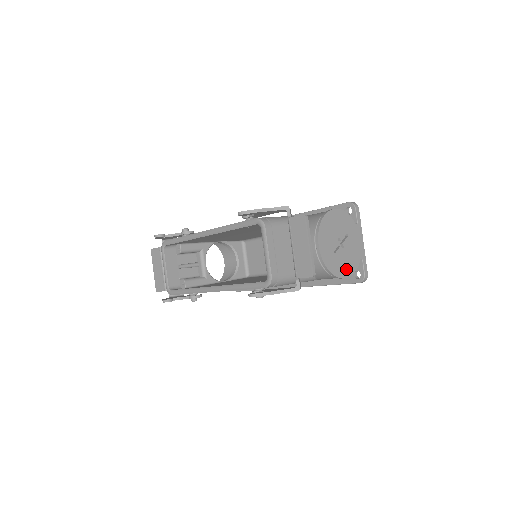
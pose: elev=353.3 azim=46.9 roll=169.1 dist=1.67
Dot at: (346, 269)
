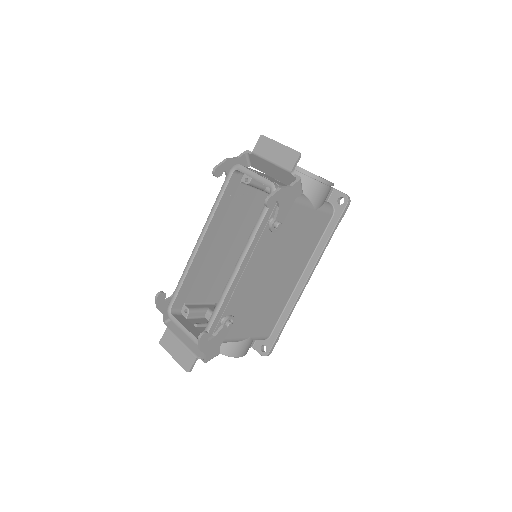
Dot at: occluded
